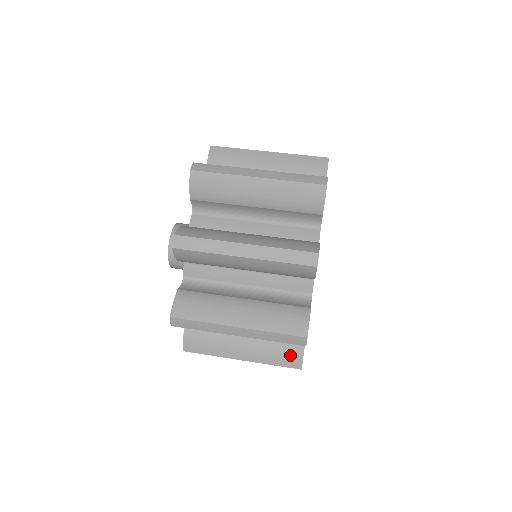
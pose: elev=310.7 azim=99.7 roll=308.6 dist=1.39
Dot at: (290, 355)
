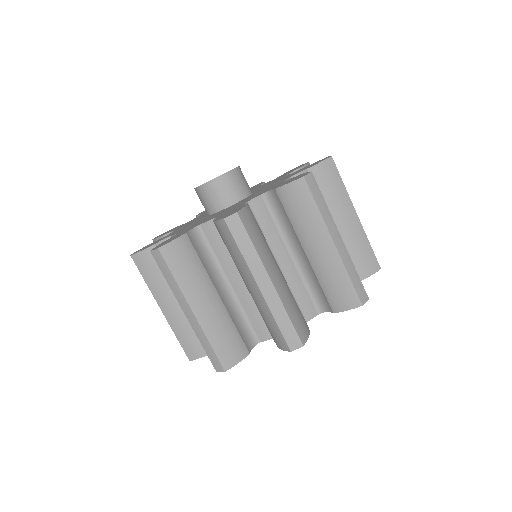
Dot at: occluded
